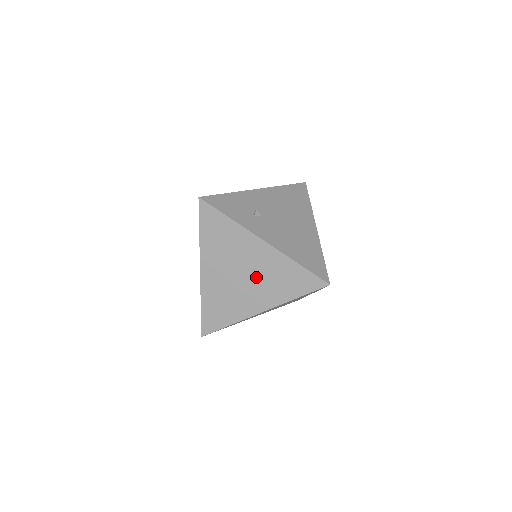
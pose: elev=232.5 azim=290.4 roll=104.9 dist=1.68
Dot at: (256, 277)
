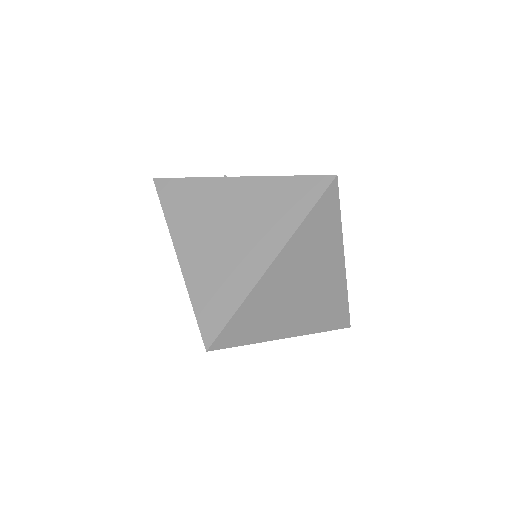
Dot at: (245, 222)
